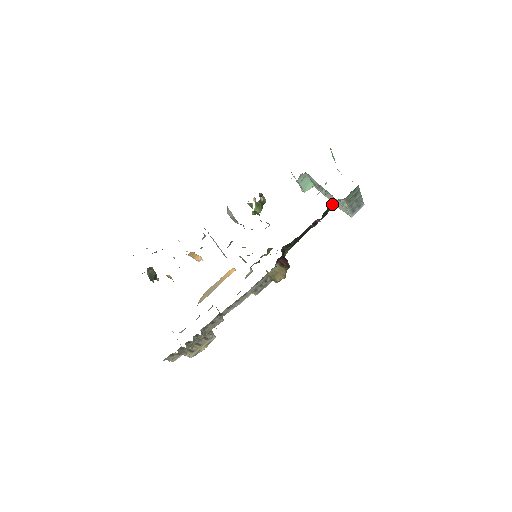
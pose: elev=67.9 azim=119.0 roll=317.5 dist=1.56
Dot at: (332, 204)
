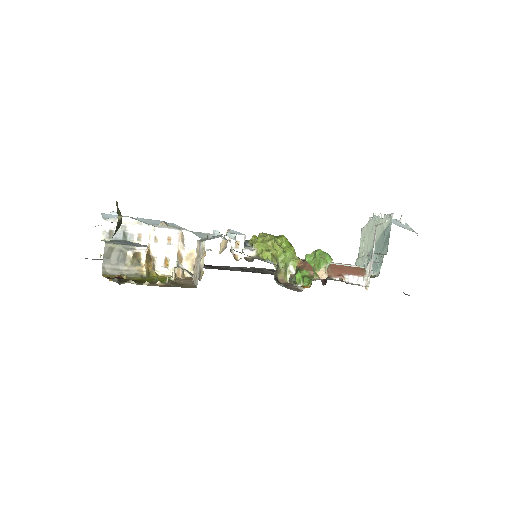
Dot at: occluded
